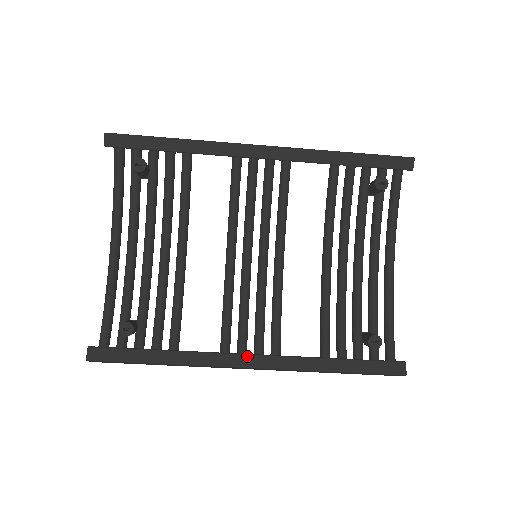
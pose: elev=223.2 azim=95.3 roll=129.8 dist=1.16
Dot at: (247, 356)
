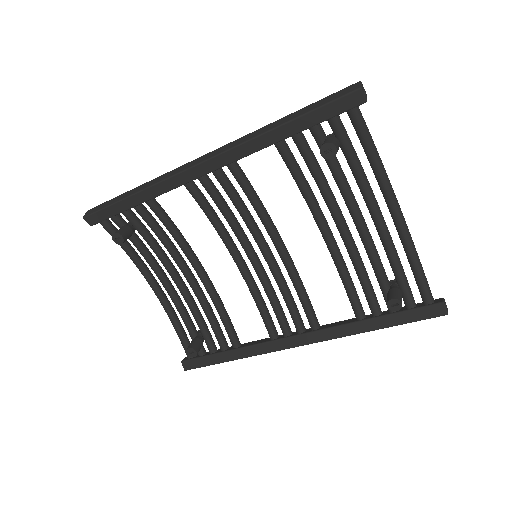
Dot at: (291, 338)
